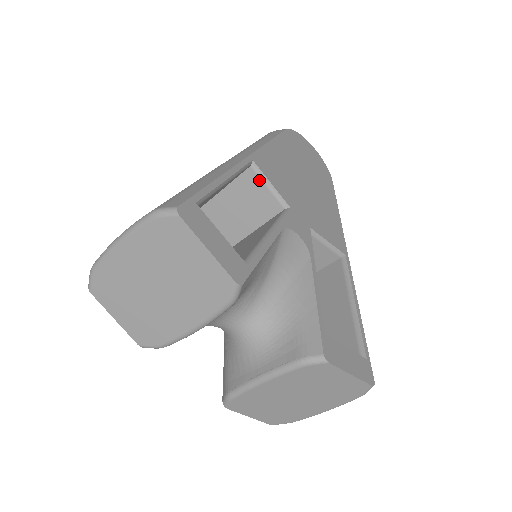
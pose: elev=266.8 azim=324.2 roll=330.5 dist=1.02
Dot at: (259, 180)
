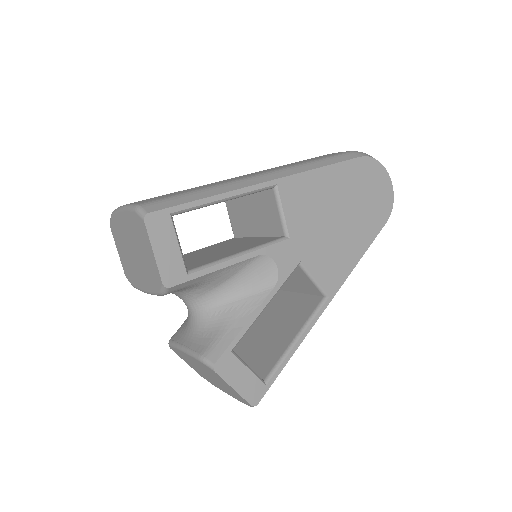
Dot at: (275, 203)
